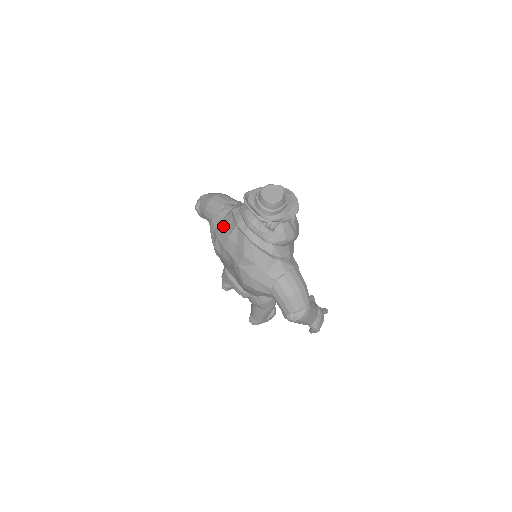
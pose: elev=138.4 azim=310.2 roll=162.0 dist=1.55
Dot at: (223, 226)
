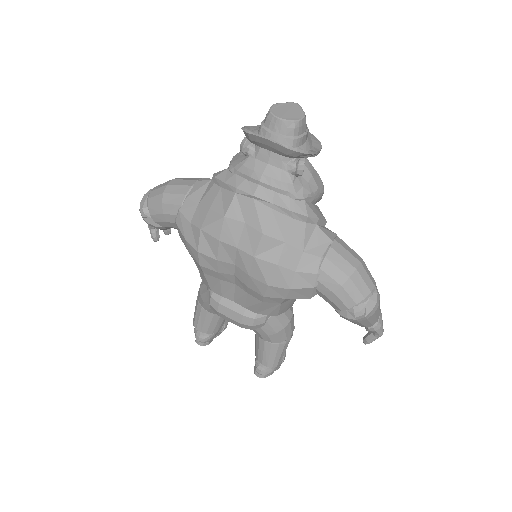
Dot at: (207, 207)
